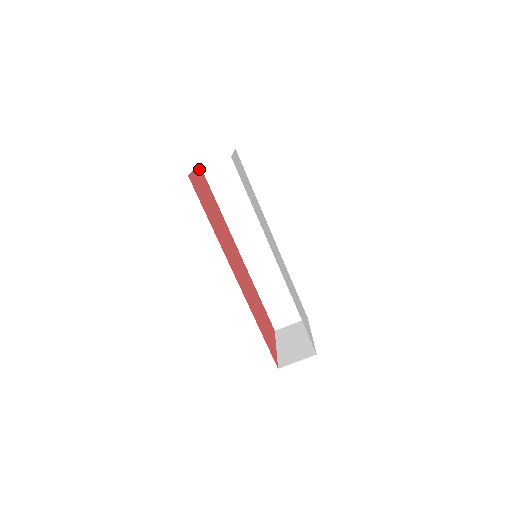
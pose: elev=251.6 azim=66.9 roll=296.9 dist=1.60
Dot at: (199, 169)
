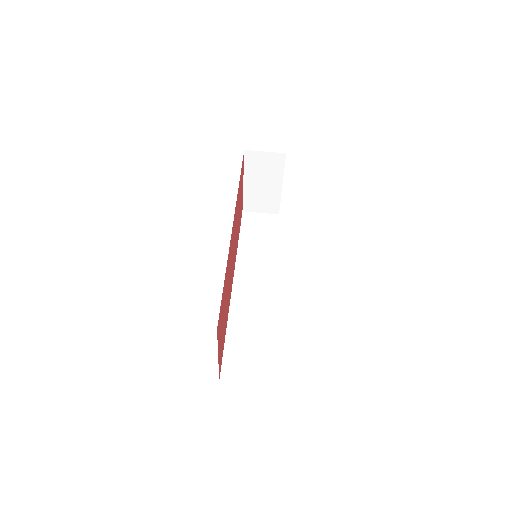
Dot at: (242, 204)
